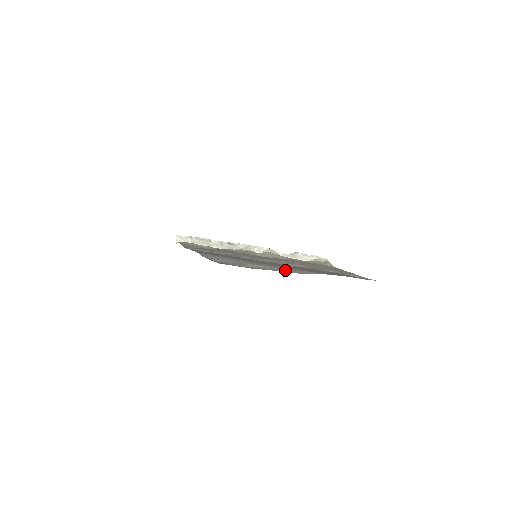
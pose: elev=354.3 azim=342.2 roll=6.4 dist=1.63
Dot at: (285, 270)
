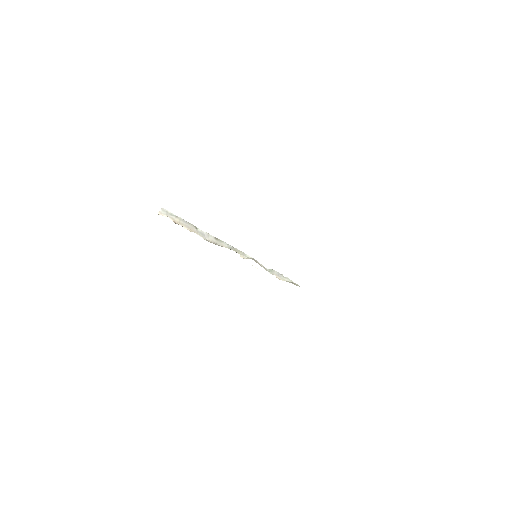
Dot at: occluded
